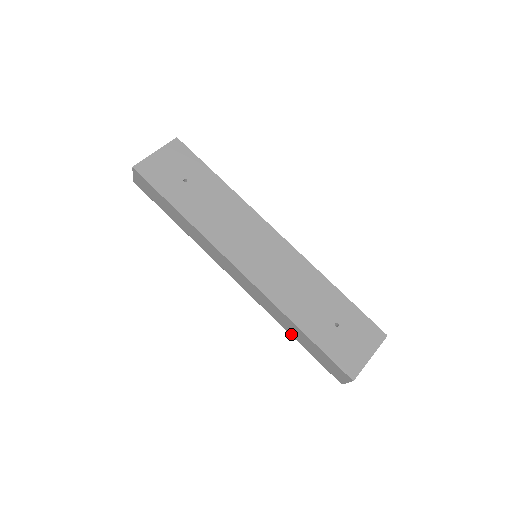
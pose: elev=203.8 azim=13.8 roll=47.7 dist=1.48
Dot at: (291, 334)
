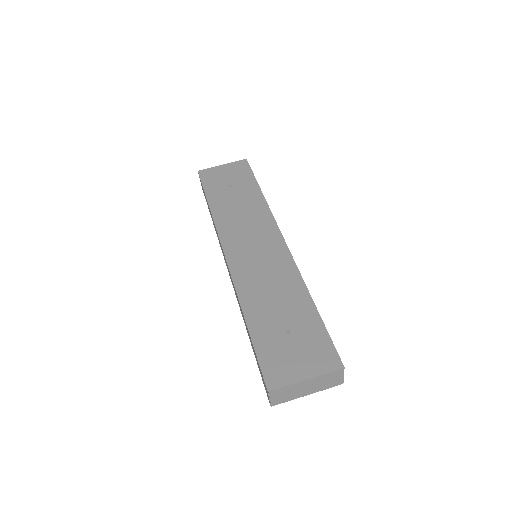
Dot at: occluded
